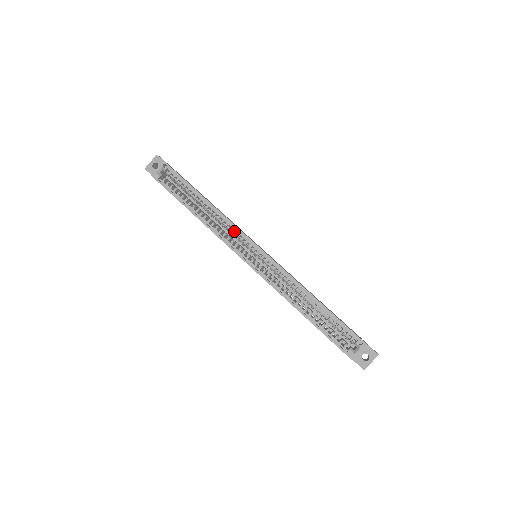
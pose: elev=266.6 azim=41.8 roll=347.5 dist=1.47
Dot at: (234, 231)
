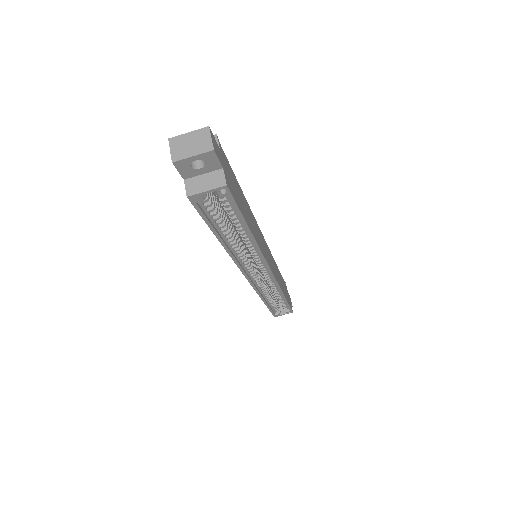
Dot at: (258, 258)
